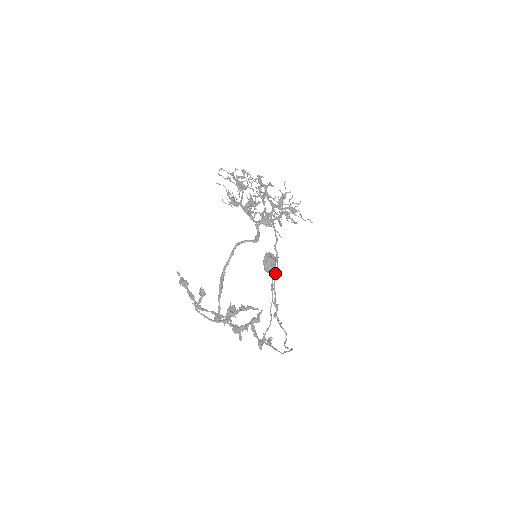
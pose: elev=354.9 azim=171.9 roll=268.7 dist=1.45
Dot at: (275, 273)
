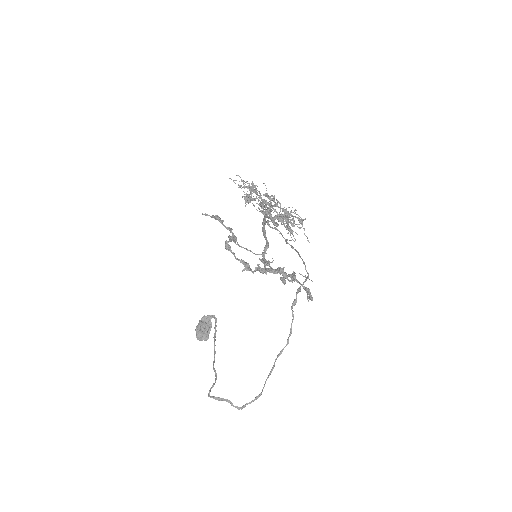
Dot at: (298, 253)
